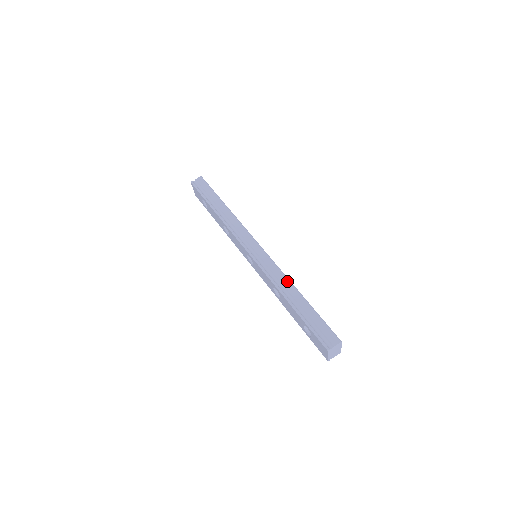
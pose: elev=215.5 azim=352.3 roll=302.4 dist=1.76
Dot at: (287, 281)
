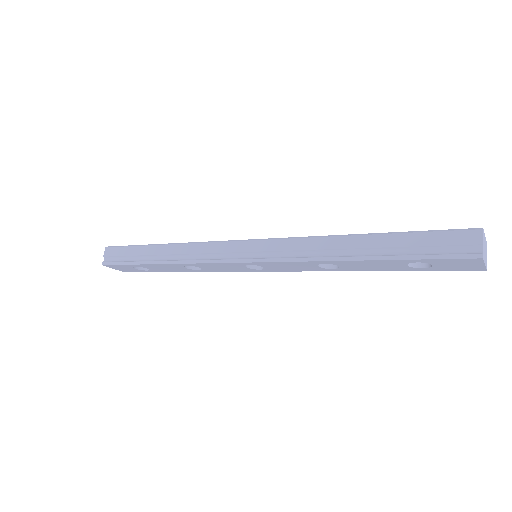
Dot at: (325, 240)
